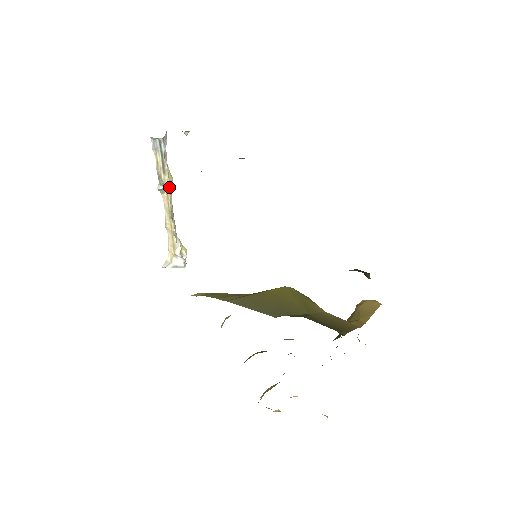
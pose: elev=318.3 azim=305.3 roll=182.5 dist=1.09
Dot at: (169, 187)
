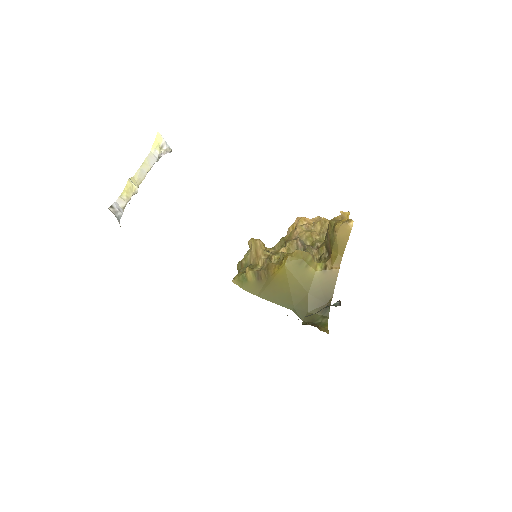
Dot at: occluded
